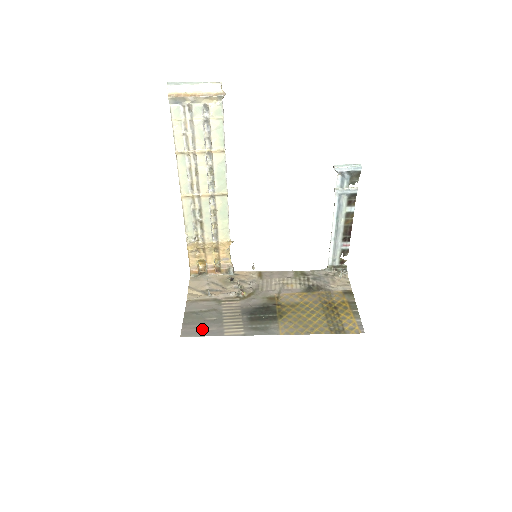
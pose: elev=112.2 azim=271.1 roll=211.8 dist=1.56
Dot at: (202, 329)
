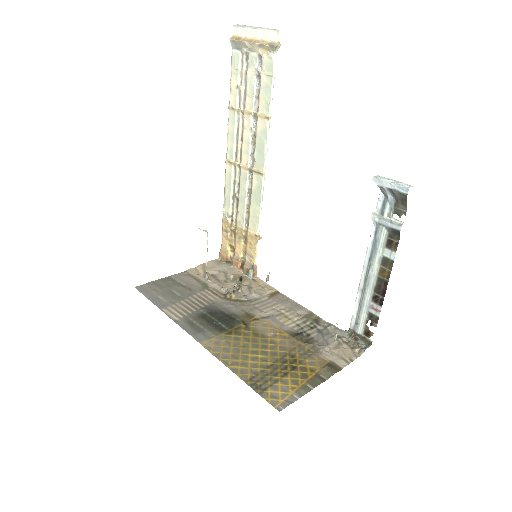
Dot at: (157, 294)
